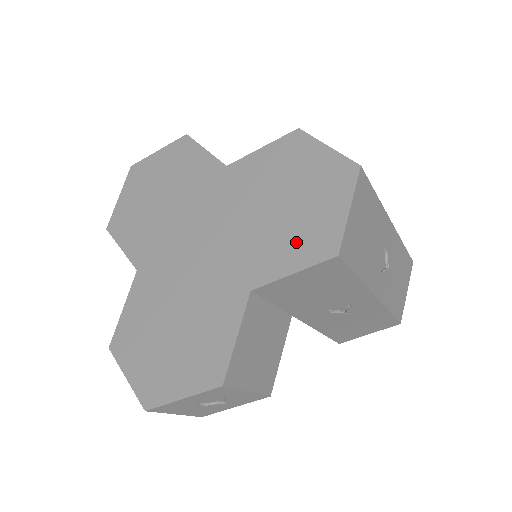
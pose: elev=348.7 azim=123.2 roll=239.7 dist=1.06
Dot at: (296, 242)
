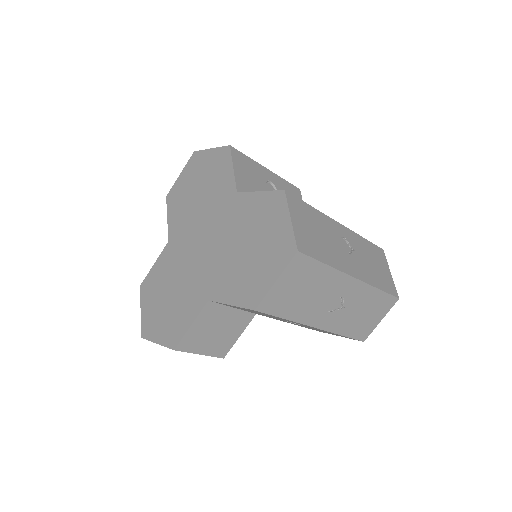
Dot at: (241, 284)
